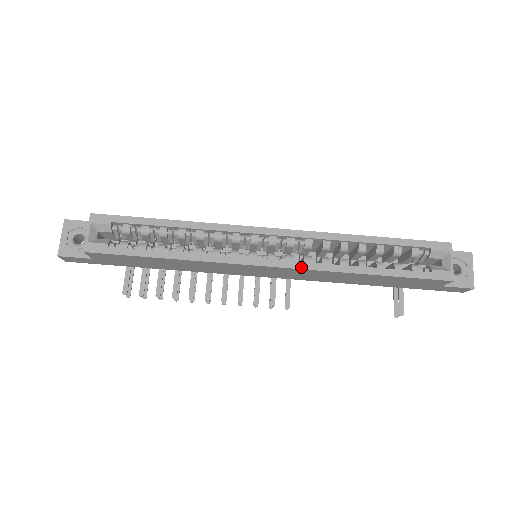
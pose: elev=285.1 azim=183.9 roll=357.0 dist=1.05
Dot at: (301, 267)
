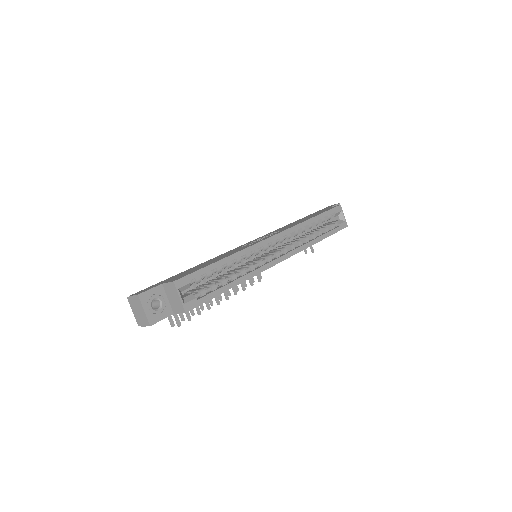
Dot at: (294, 254)
